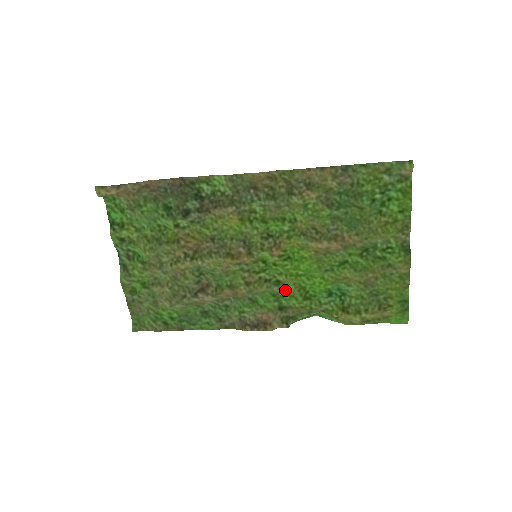
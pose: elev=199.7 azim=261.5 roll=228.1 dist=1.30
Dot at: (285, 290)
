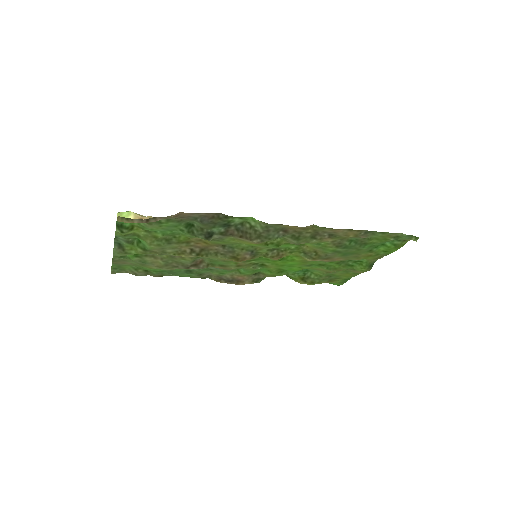
Dot at: (266, 268)
